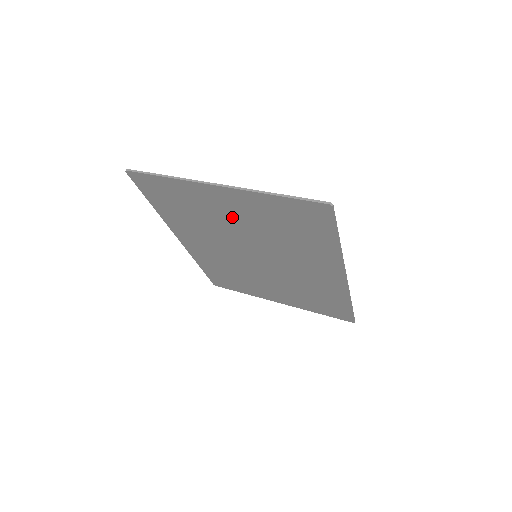
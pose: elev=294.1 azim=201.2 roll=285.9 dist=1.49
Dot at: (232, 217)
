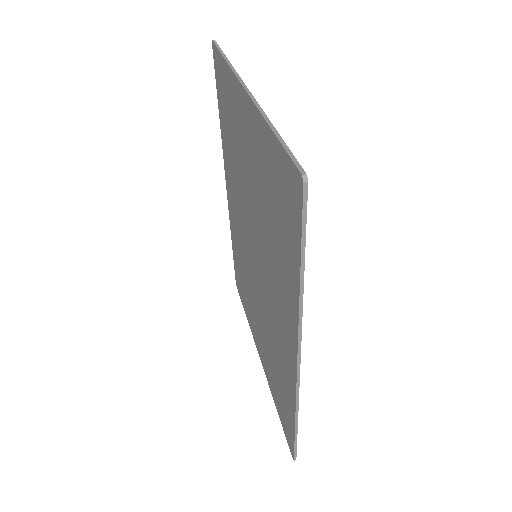
Dot at: (248, 163)
